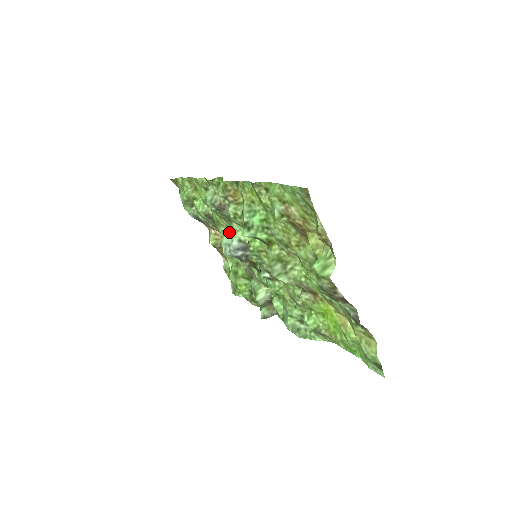
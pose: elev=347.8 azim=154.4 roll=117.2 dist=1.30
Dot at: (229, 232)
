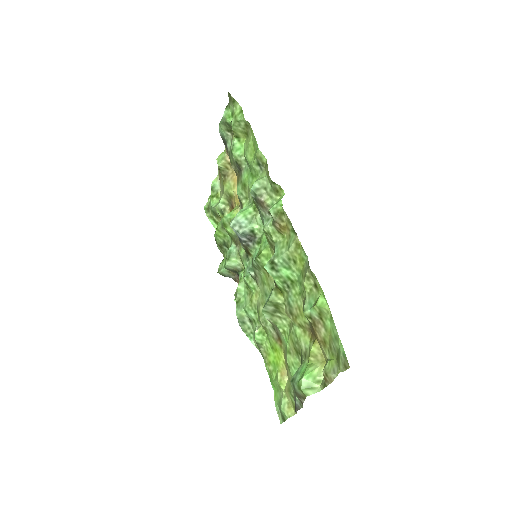
Dot at: (249, 216)
